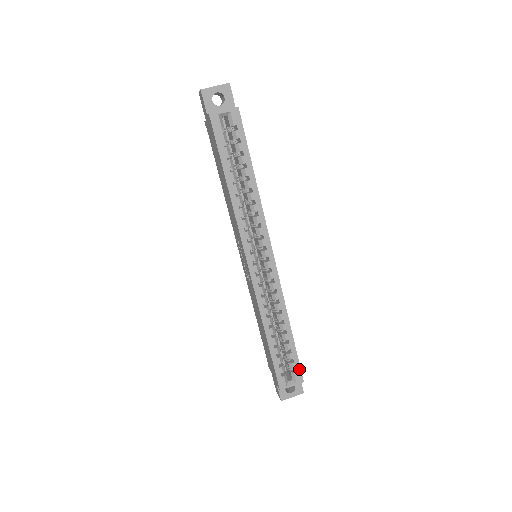
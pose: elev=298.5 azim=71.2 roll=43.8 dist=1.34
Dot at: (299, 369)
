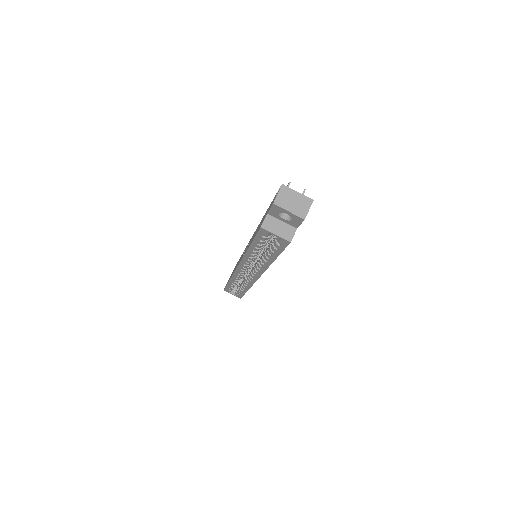
Dot at: (241, 296)
